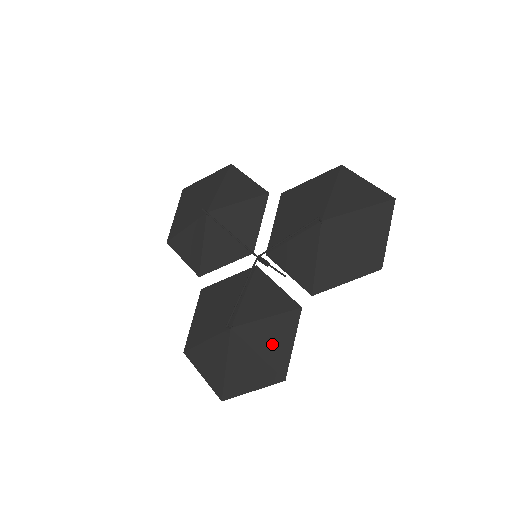
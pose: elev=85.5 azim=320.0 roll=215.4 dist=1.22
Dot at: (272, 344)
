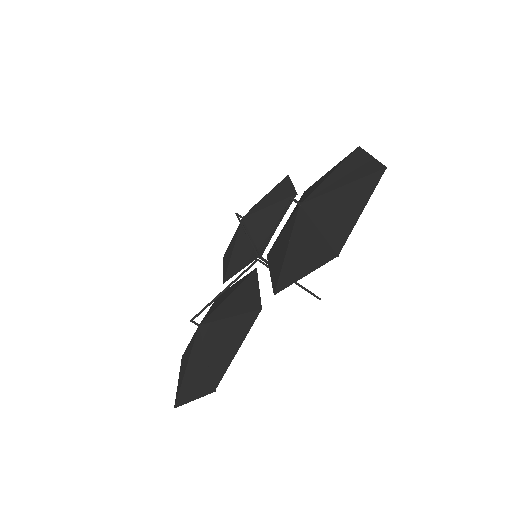
Dot at: (221, 347)
